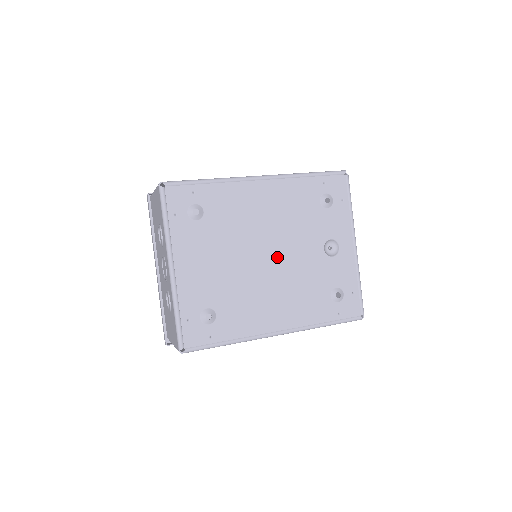
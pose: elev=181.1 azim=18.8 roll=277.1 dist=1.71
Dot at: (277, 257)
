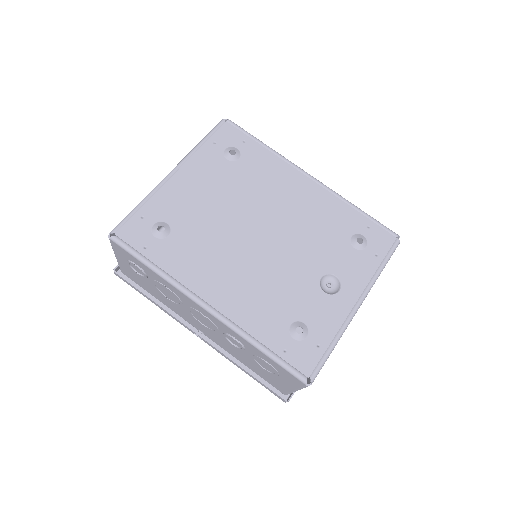
Dot at: (269, 243)
